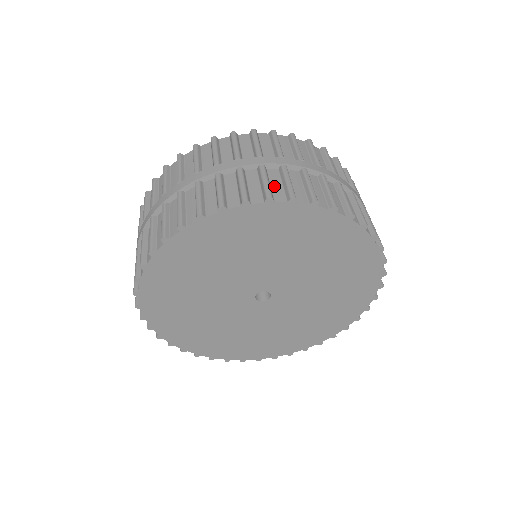
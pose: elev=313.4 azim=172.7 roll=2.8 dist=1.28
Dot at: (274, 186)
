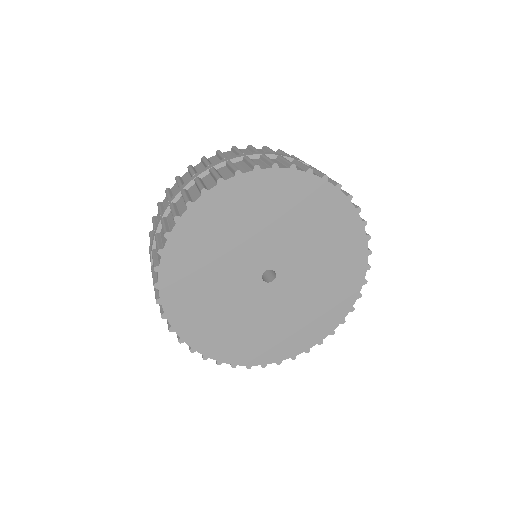
Dot at: occluded
